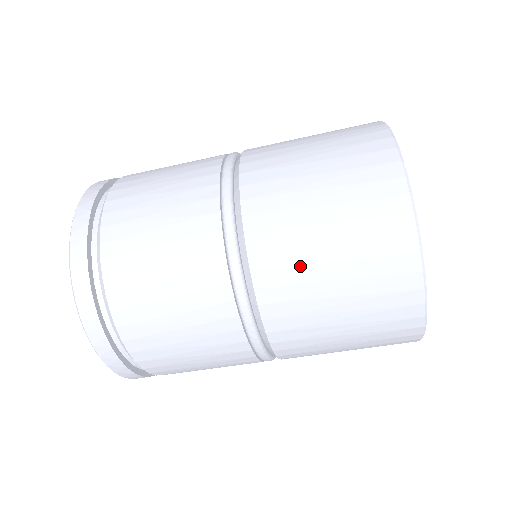
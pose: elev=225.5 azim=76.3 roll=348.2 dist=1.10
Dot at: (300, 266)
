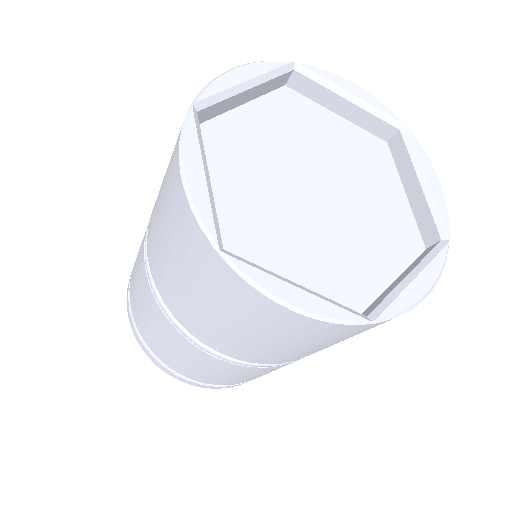
Dot at: (253, 349)
